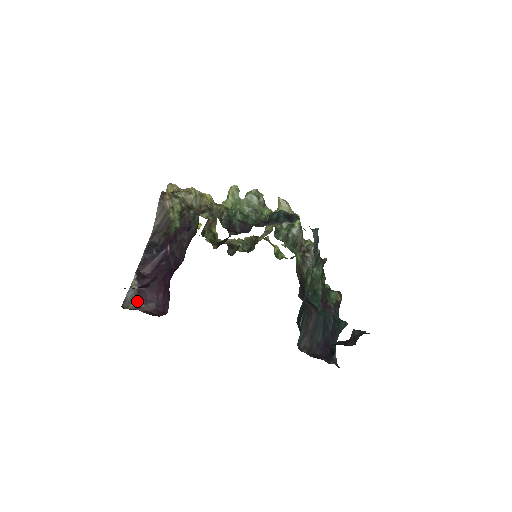
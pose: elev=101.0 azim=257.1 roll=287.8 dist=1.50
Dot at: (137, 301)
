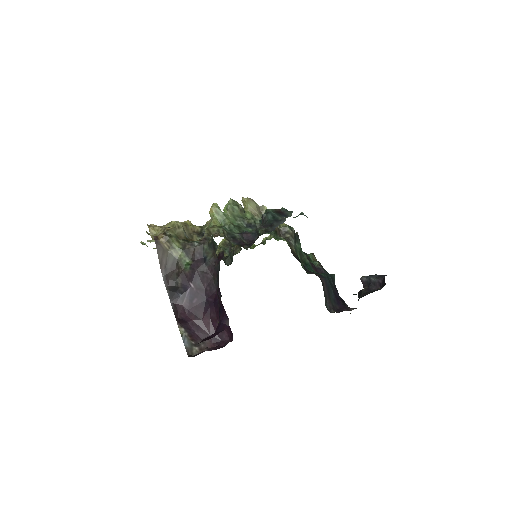
Dot at: occluded
